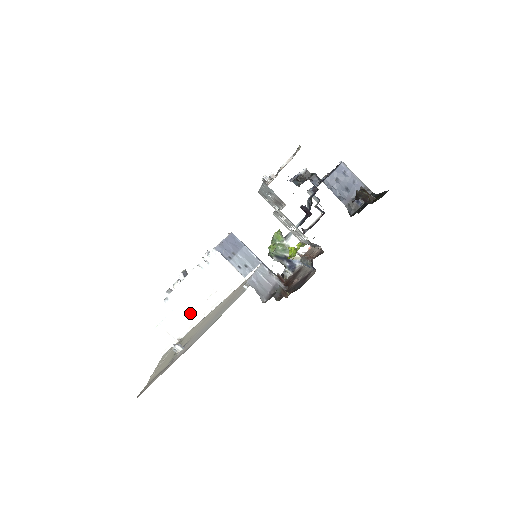
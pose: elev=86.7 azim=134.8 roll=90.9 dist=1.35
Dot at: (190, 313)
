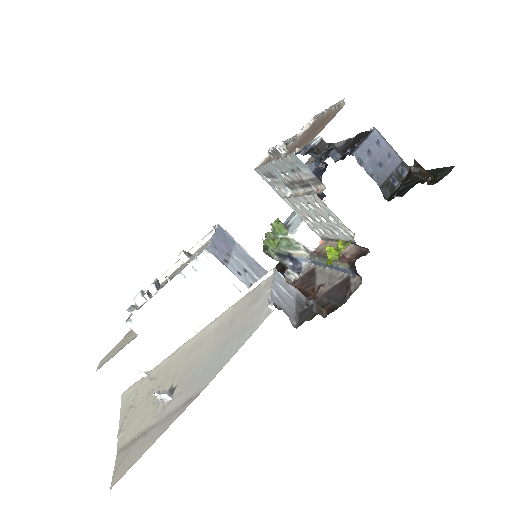
Dot at: (164, 337)
